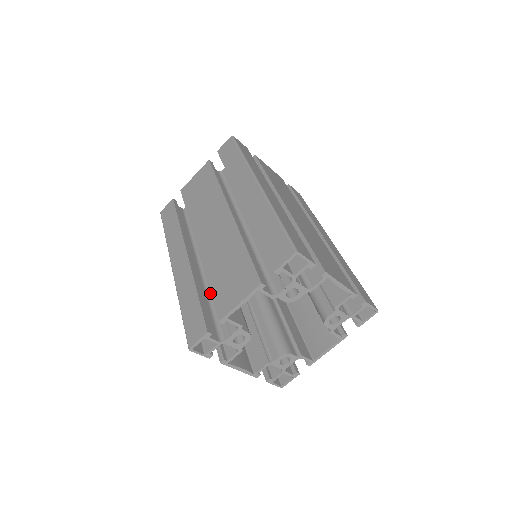
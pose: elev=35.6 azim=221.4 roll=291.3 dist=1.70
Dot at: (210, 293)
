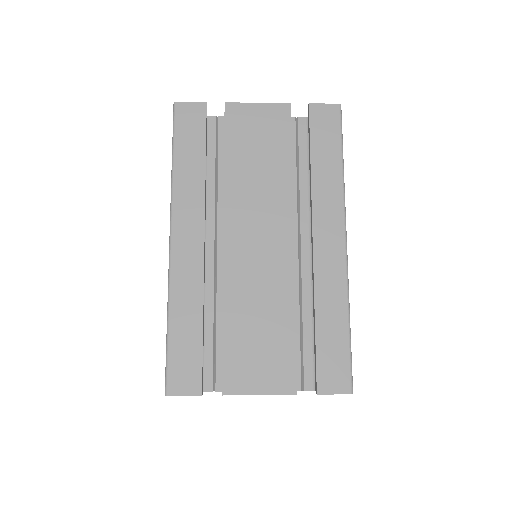
Dot at: occluded
